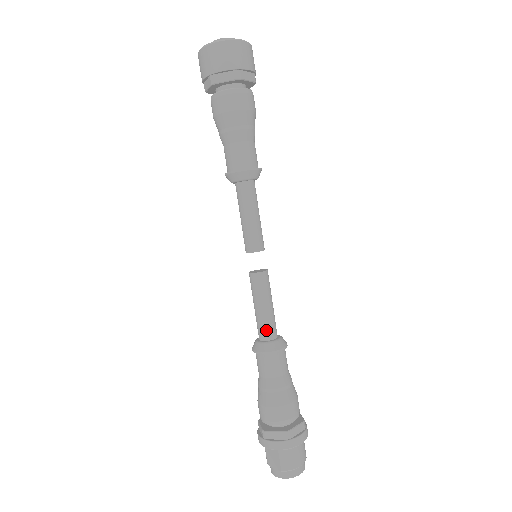
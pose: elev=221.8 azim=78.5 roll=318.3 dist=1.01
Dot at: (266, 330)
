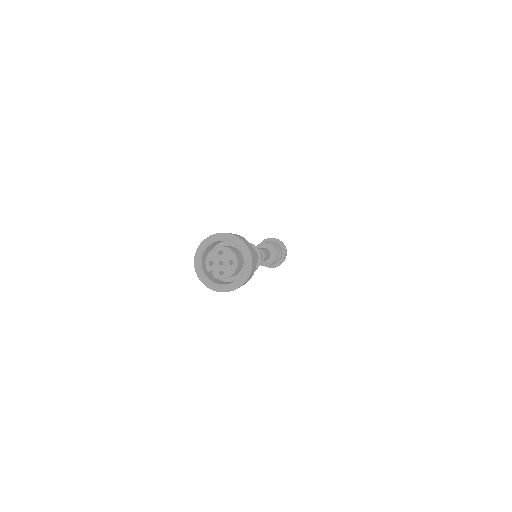
Dot at: occluded
